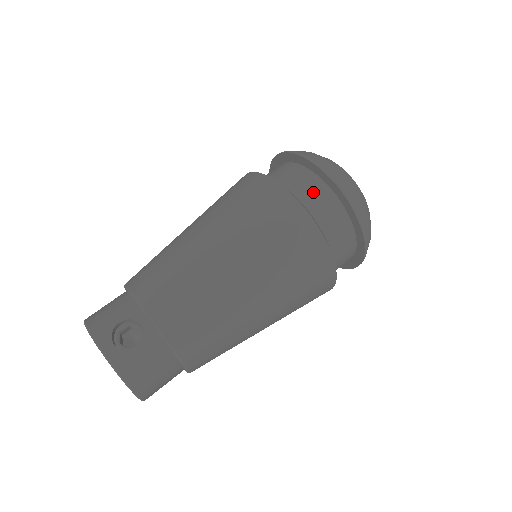
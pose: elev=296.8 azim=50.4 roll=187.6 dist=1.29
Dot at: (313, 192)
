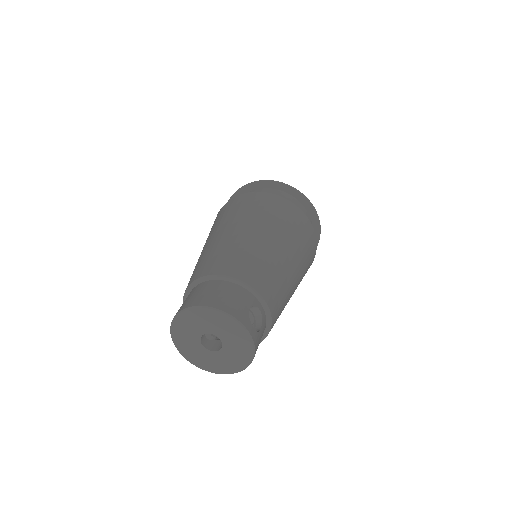
Dot at: occluded
